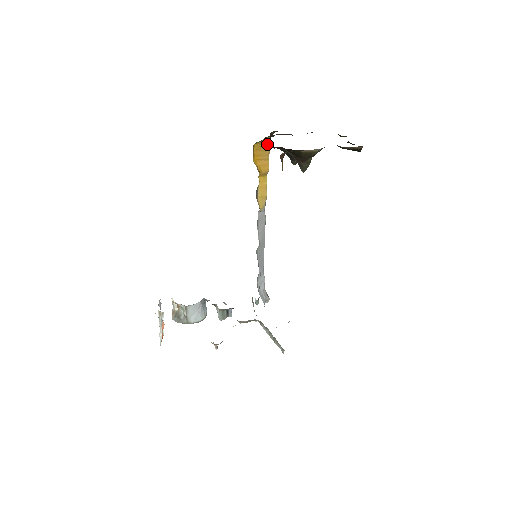
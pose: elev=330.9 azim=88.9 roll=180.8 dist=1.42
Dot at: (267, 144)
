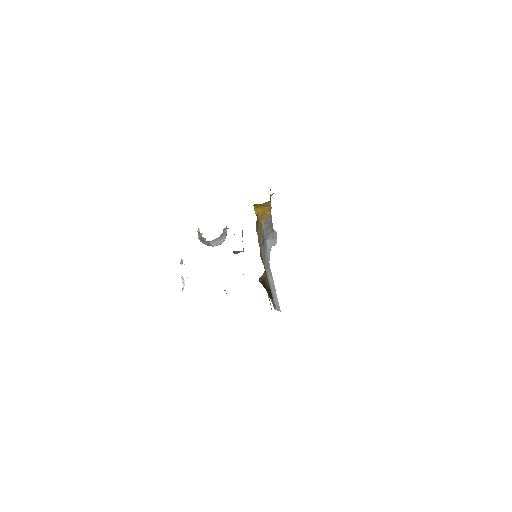
Dot at: (268, 203)
